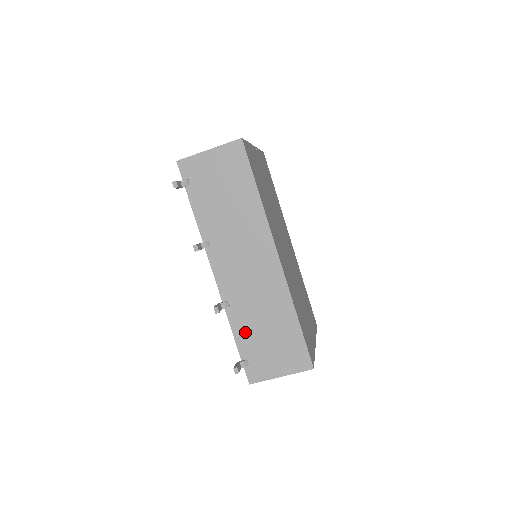
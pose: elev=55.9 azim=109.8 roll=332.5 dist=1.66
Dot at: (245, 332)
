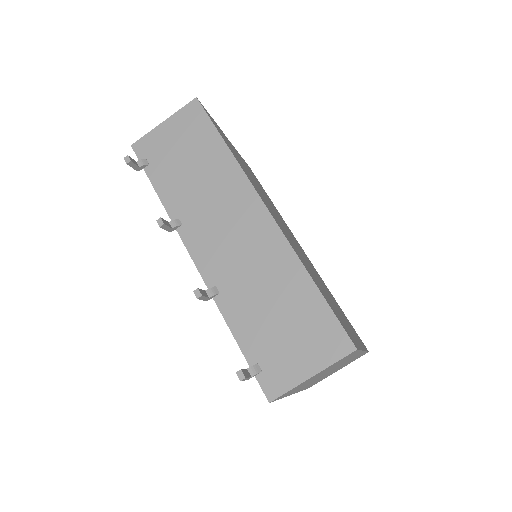
Dot at: (246, 323)
